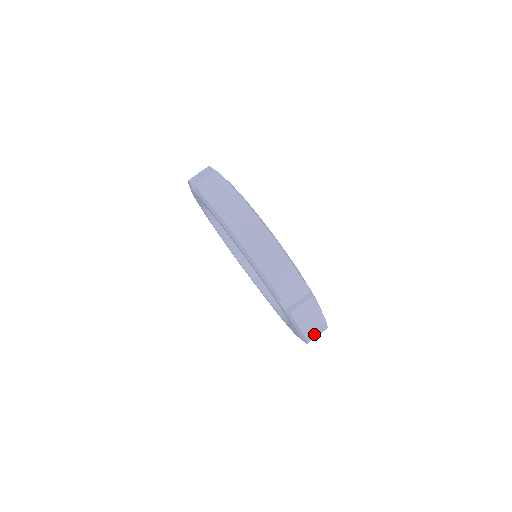
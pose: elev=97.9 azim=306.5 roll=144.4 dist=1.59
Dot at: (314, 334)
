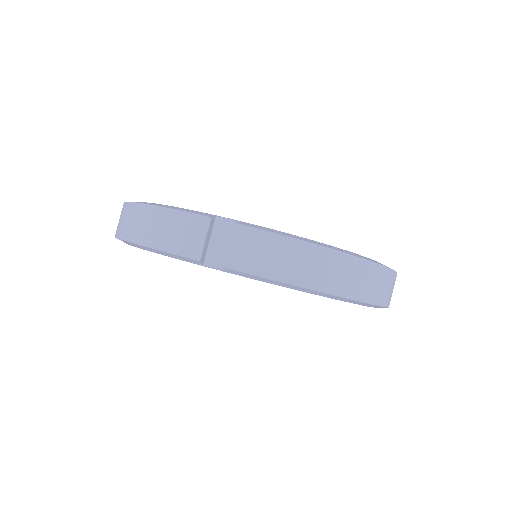
Dot at: (324, 276)
